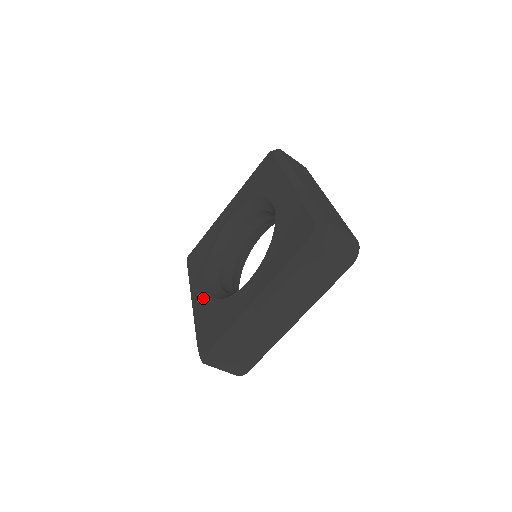
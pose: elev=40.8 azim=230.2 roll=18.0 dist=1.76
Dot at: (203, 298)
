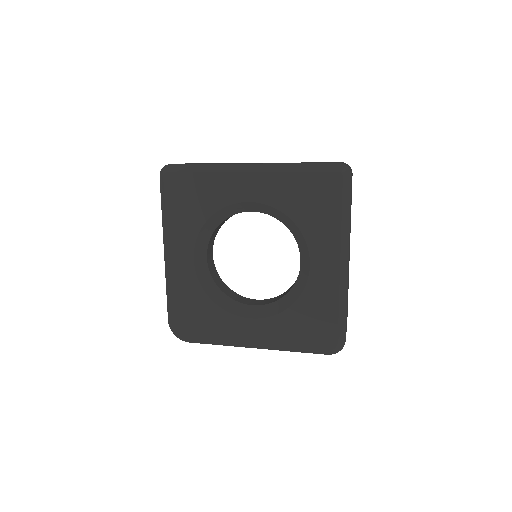
Dot at: (187, 273)
